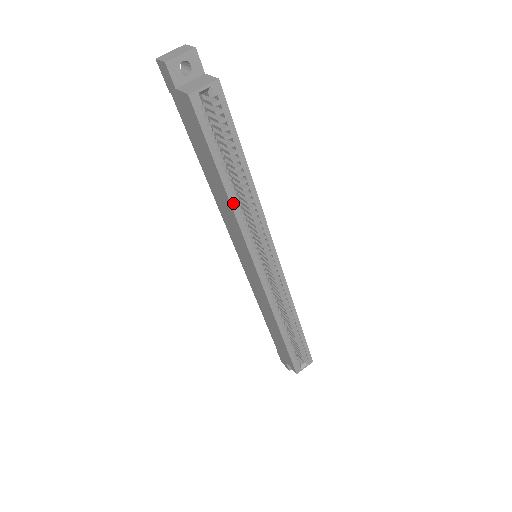
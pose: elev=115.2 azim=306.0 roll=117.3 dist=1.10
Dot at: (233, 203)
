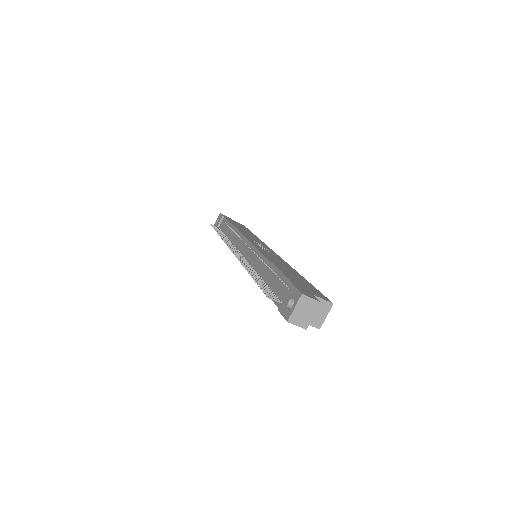
Dot at: occluded
